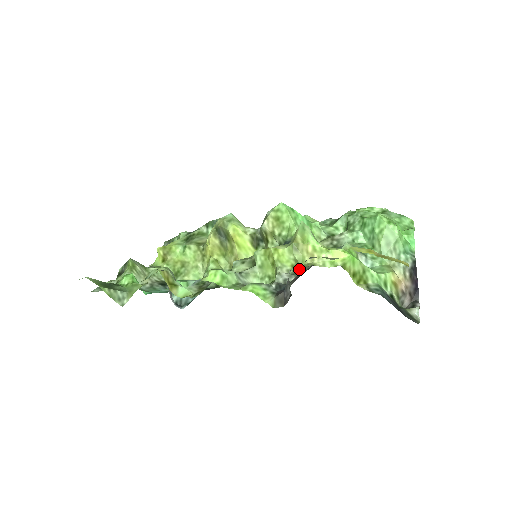
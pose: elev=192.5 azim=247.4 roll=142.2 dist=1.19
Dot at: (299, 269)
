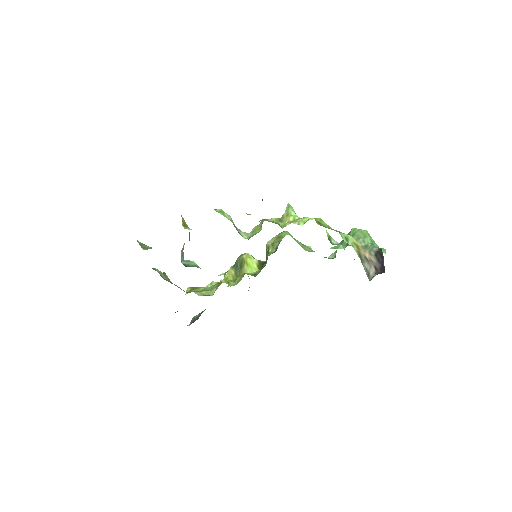
Dot at: occluded
